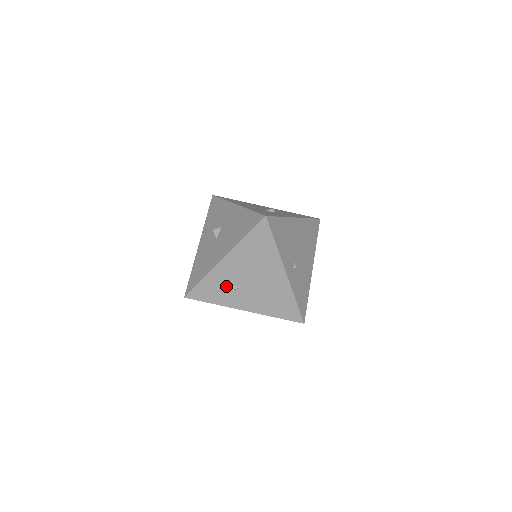
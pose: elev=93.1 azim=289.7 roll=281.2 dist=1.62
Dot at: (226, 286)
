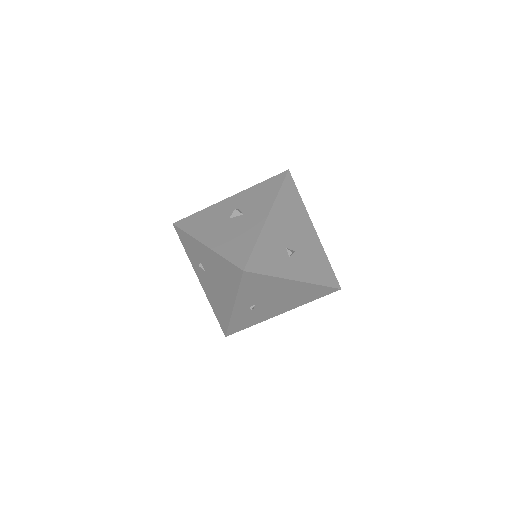
Dot at: (197, 257)
